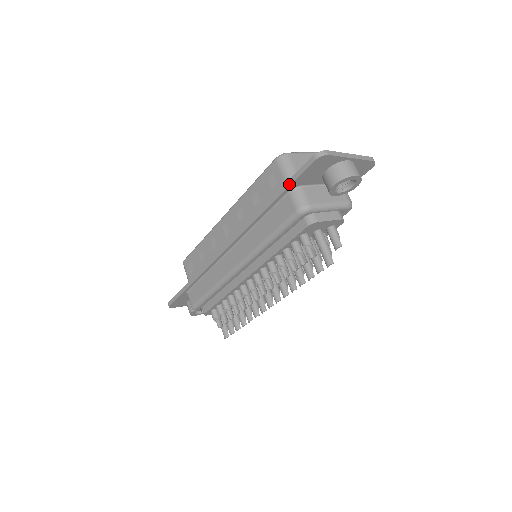
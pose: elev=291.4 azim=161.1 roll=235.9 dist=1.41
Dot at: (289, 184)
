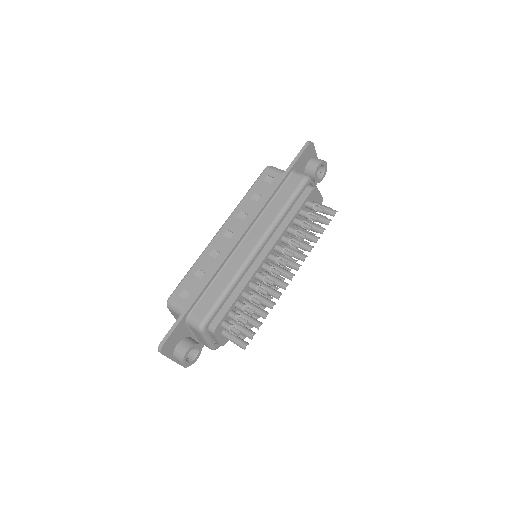
Dot at: (293, 164)
